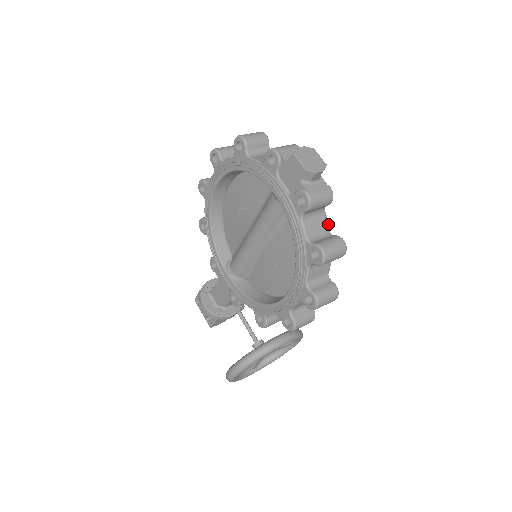
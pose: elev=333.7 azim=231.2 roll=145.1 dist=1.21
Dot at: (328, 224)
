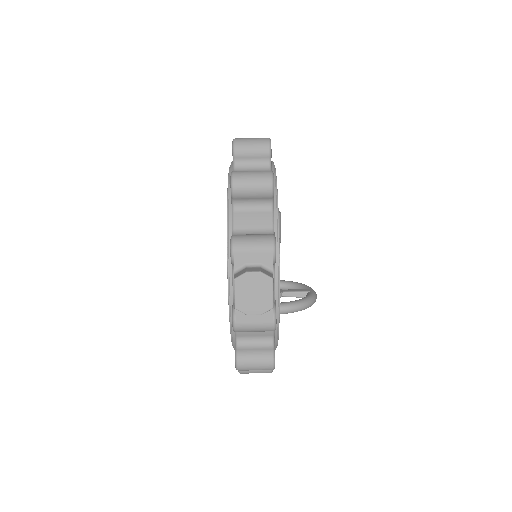
Dot at: (276, 331)
